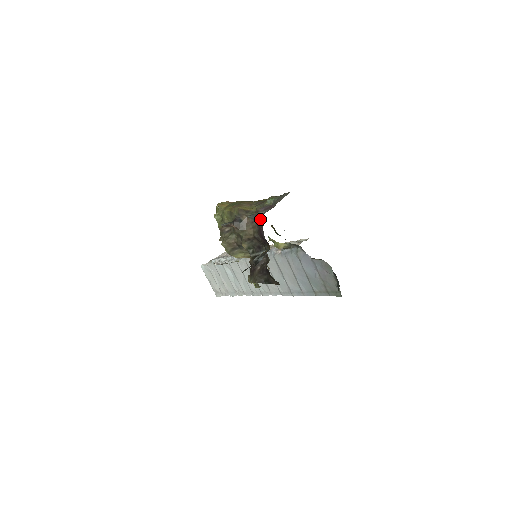
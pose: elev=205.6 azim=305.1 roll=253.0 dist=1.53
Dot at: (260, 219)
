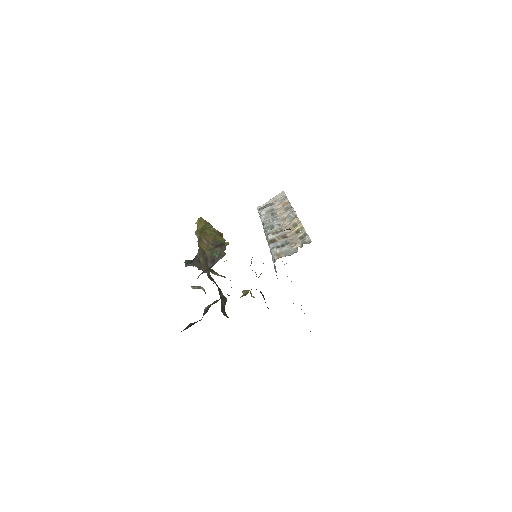
Dot at: occluded
